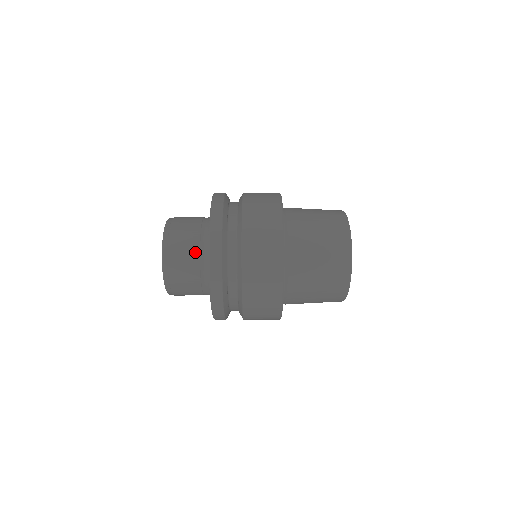
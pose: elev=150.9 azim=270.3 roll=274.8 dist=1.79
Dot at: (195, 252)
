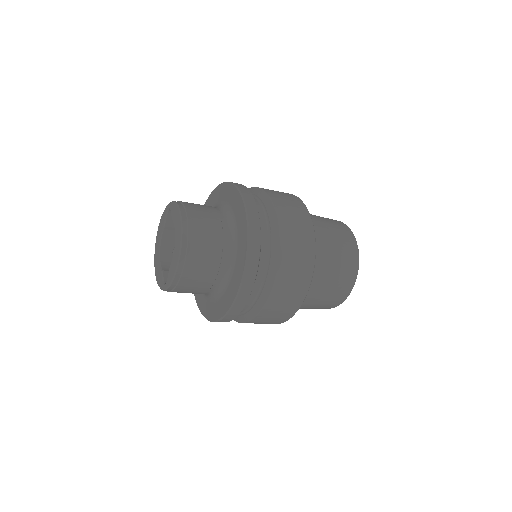
Dot at: (216, 219)
